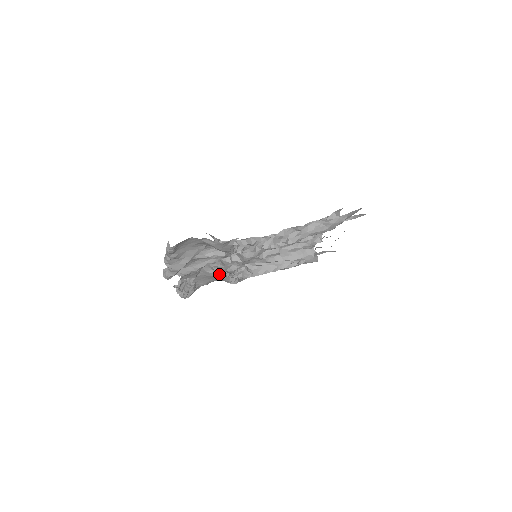
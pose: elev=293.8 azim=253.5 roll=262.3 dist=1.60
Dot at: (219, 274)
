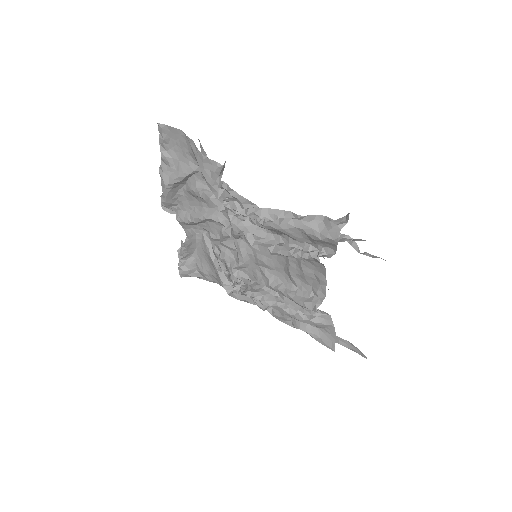
Dot at: (216, 259)
